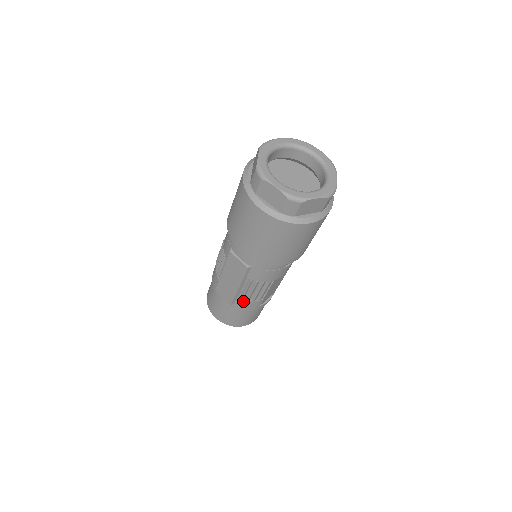
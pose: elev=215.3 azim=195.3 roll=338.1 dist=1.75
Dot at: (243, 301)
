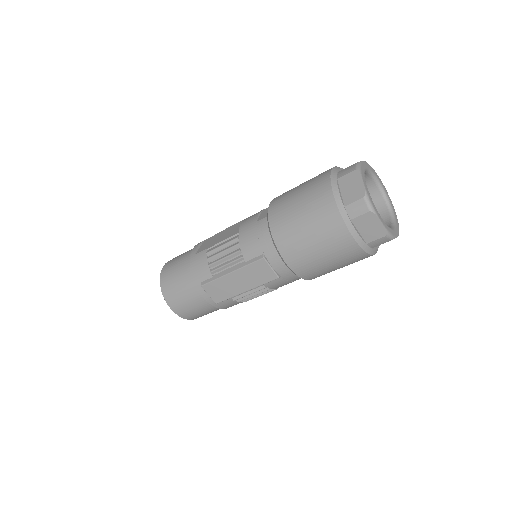
Dot at: (232, 302)
